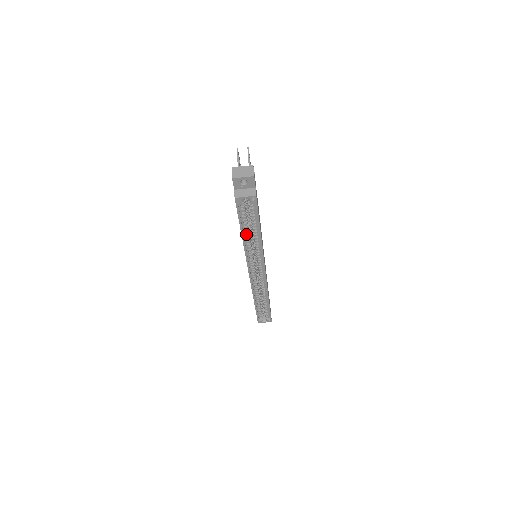
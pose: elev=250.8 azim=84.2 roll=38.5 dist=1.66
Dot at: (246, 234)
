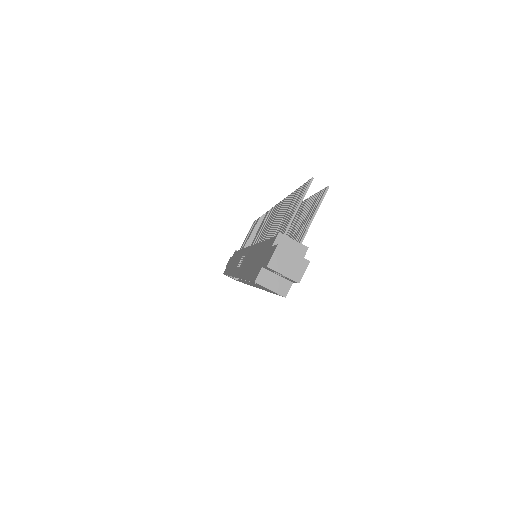
Dot at: occluded
